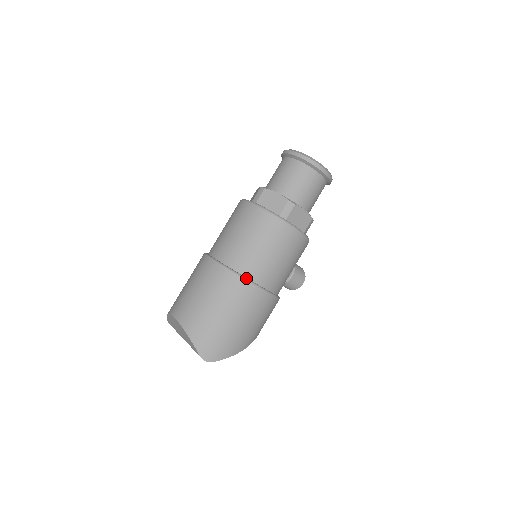
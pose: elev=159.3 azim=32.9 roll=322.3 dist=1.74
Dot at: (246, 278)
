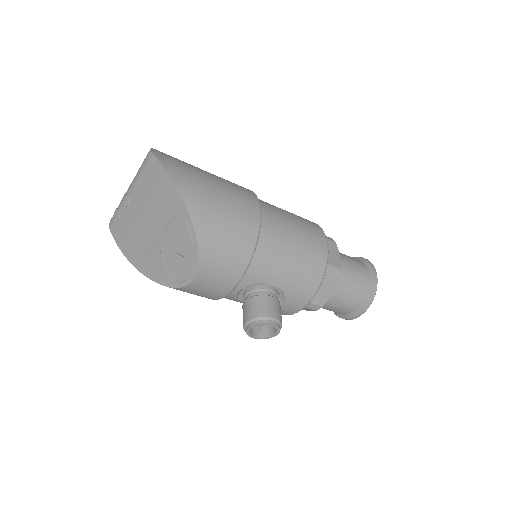
Dot at: occluded
